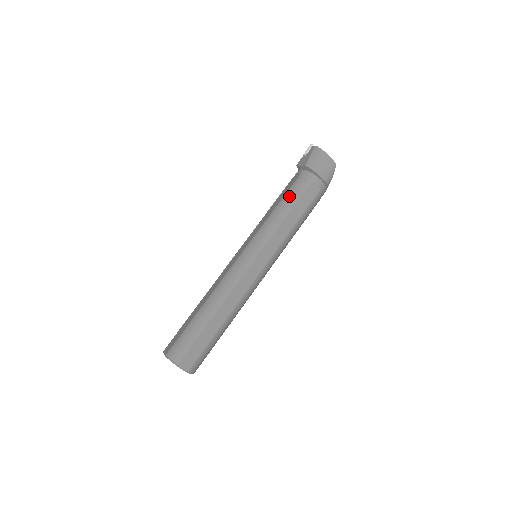
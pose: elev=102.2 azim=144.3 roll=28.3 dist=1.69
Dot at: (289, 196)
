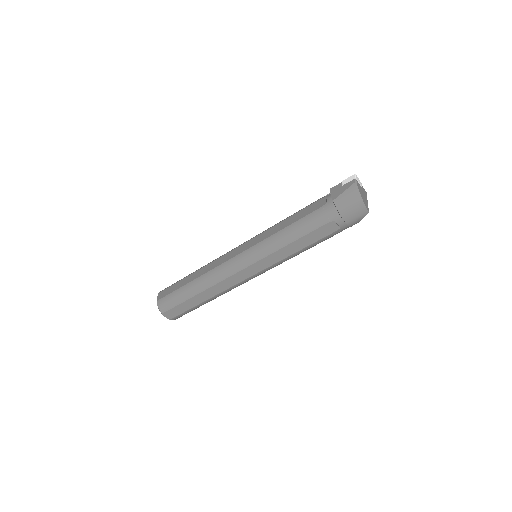
Dot at: (303, 223)
